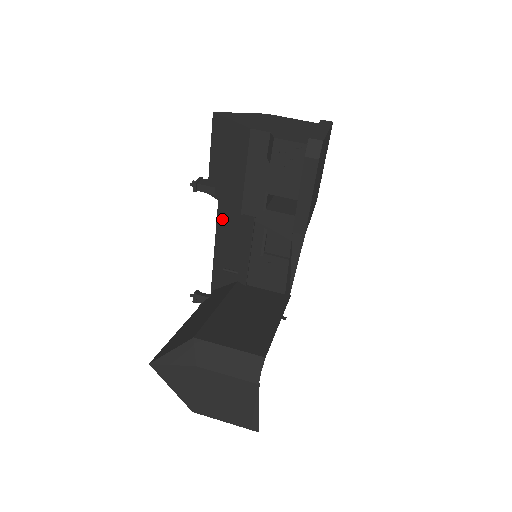
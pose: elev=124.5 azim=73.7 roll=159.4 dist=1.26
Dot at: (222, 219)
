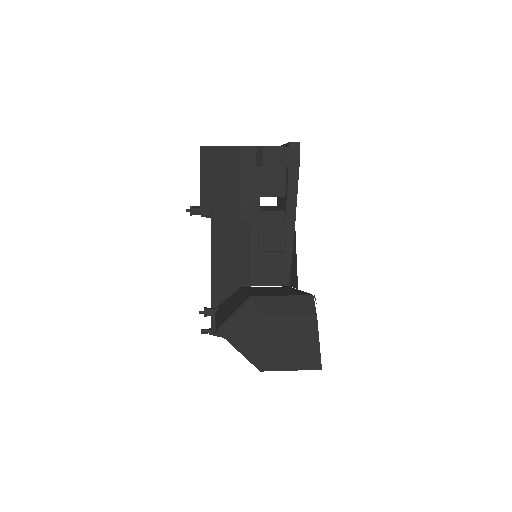
Dot at: (217, 236)
